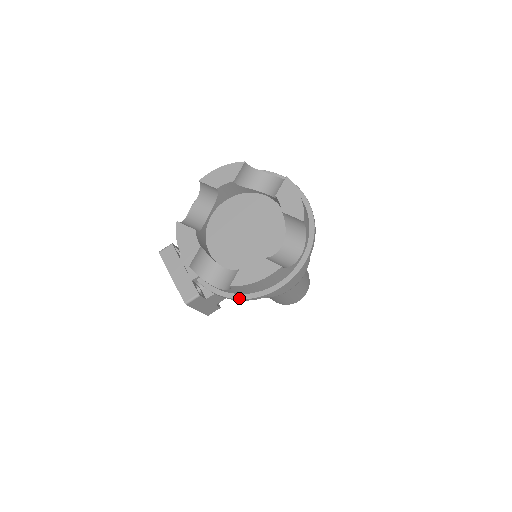
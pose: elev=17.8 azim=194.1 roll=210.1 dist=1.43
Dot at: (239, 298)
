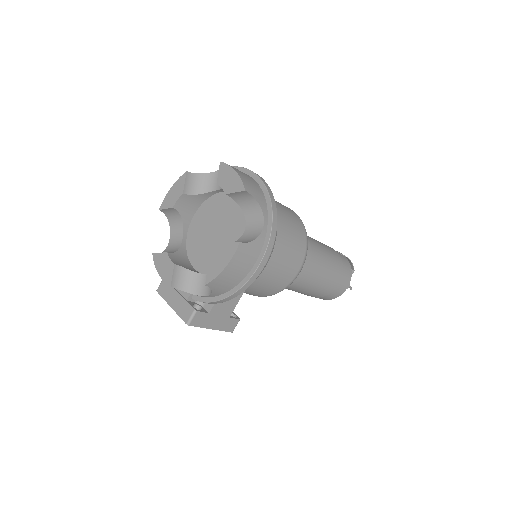
Dot at: (228, 295)
